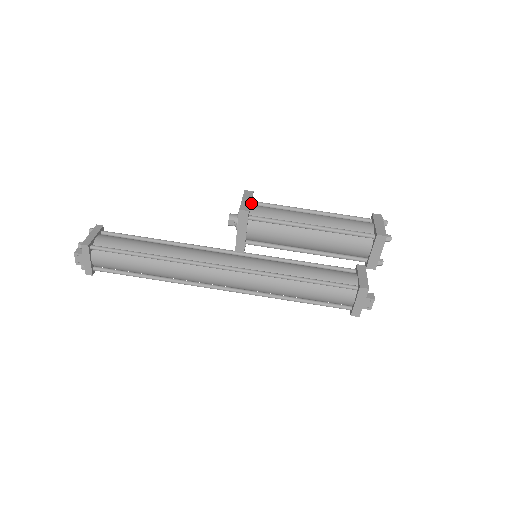
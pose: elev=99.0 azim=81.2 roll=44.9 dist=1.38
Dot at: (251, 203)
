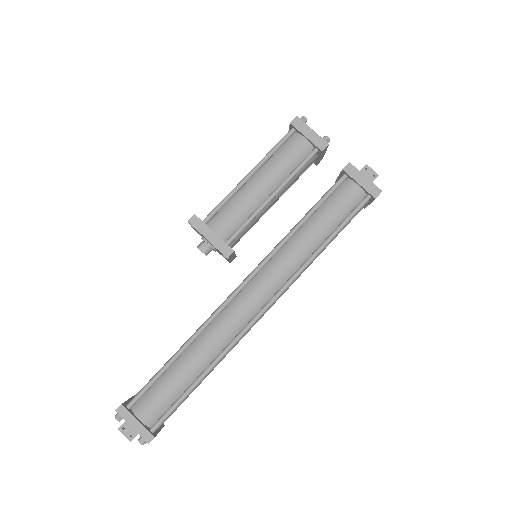
Dot at: occluded
